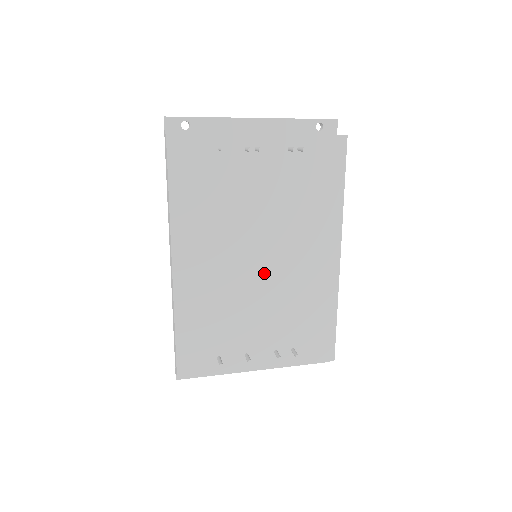
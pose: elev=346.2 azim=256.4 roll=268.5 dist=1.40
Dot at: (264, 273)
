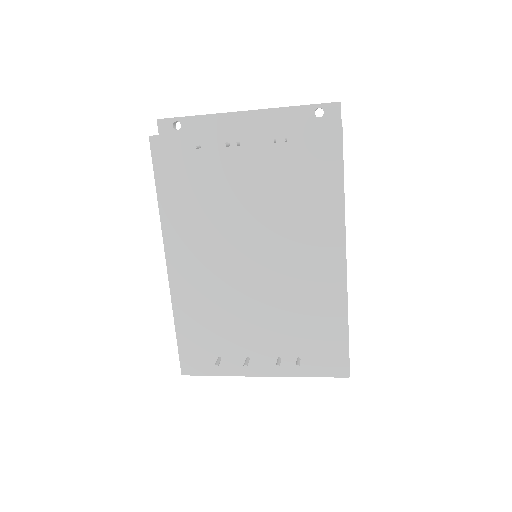
Dot at: (259, 274)
